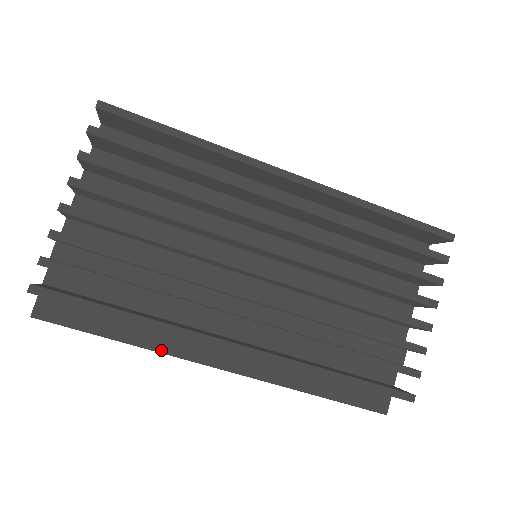
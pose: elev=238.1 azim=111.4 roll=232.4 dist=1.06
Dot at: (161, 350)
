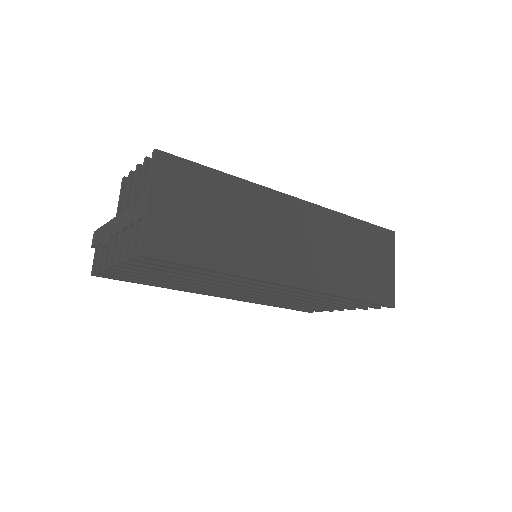
Dot at: occluded
